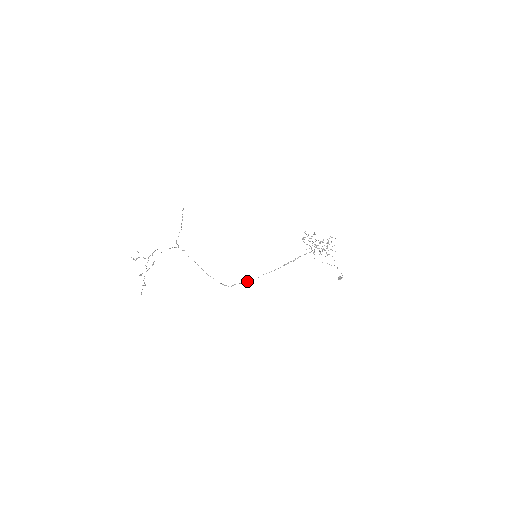
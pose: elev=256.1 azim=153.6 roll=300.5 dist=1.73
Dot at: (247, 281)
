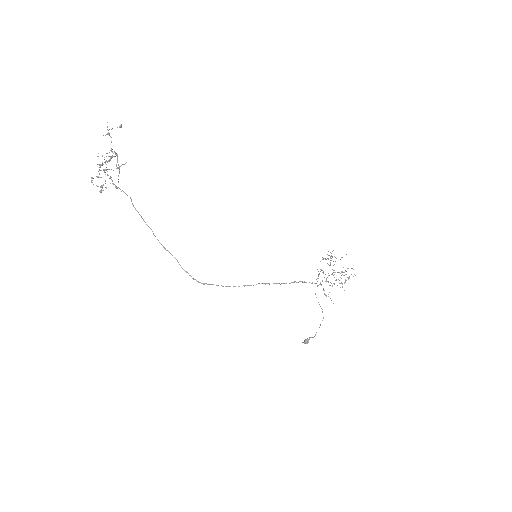
Dot at: occluded
